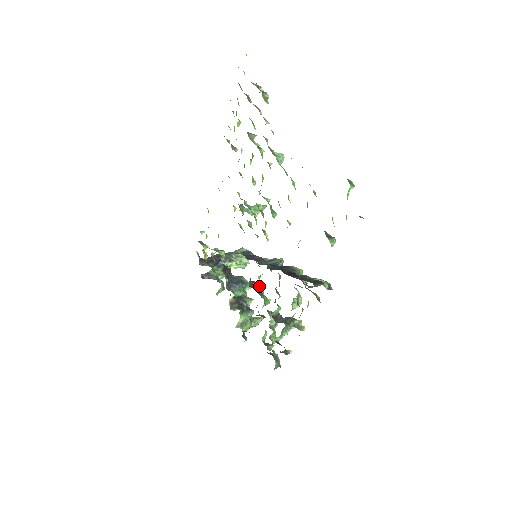
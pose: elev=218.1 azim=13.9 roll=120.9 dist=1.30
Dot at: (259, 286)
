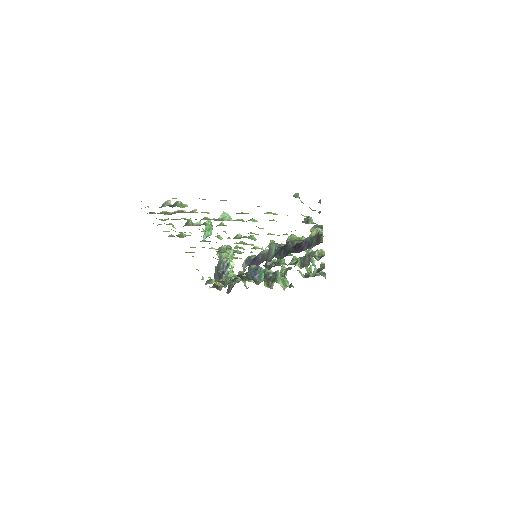
Dot at: (271, 262)
